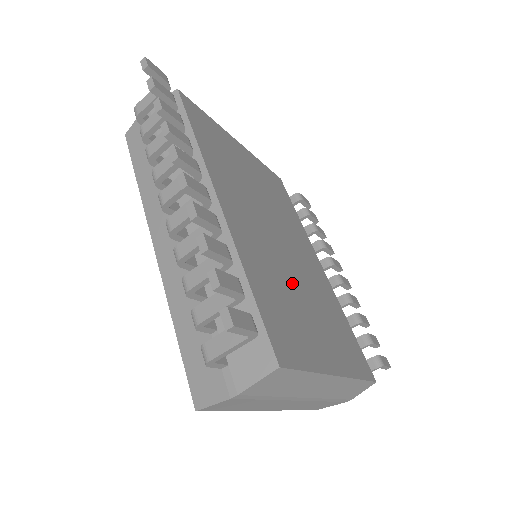
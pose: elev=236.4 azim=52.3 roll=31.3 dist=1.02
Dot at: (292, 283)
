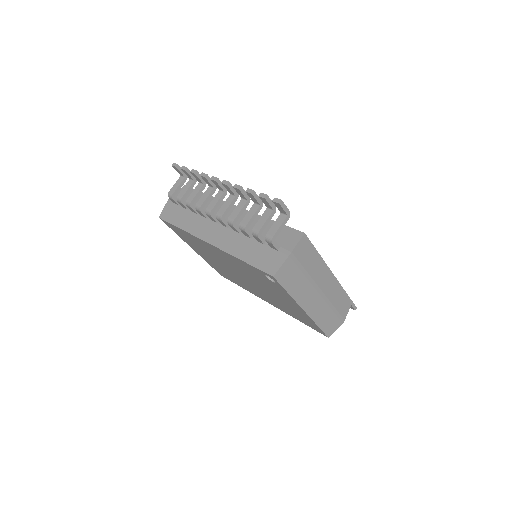
Dot at: occluded
